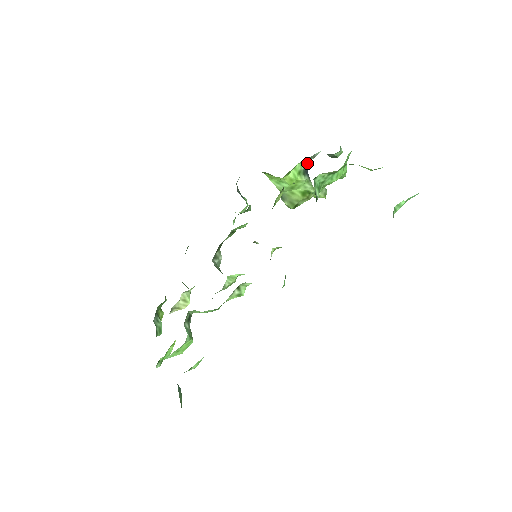
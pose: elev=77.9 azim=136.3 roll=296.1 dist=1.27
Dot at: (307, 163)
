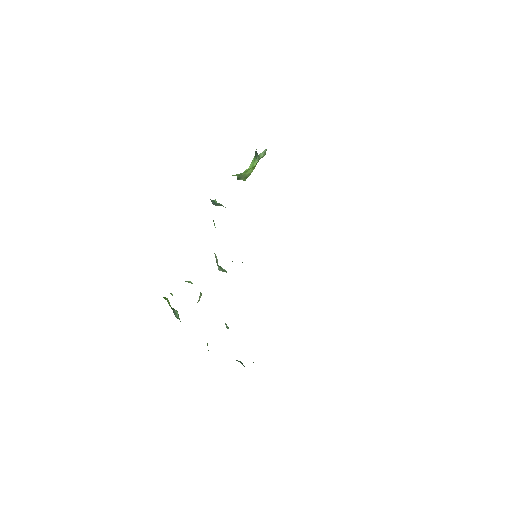
Dot at: occluded
